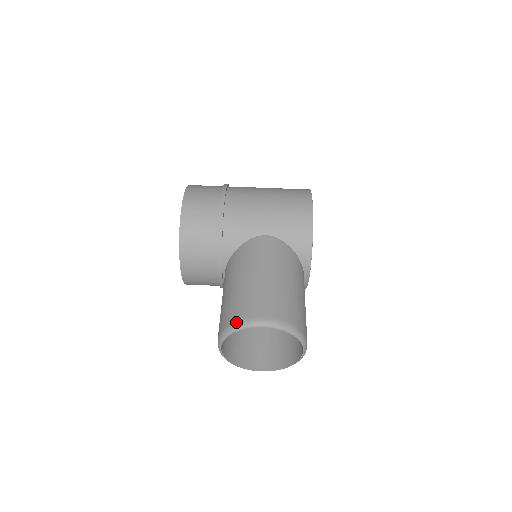
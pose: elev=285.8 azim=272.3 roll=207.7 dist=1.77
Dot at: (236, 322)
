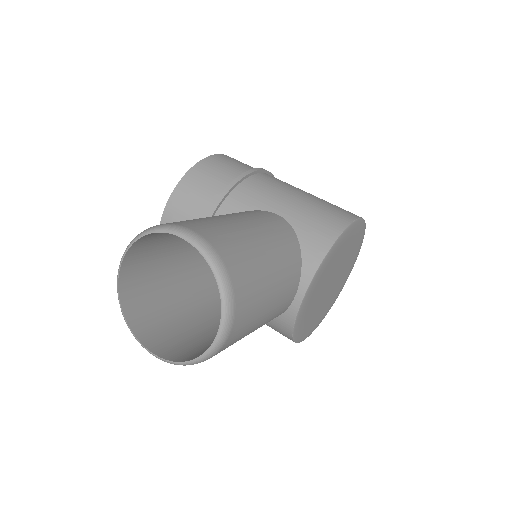
Dot at: occluded
